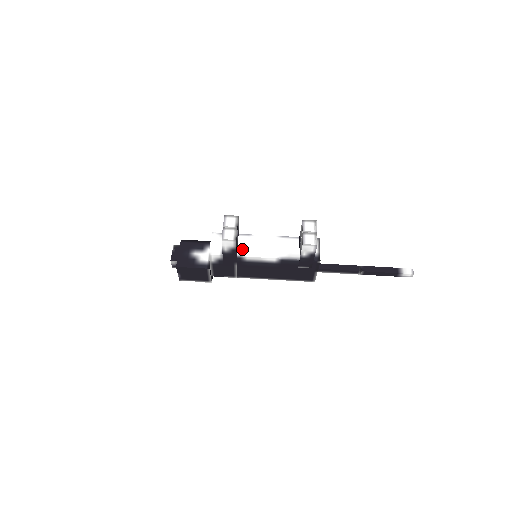
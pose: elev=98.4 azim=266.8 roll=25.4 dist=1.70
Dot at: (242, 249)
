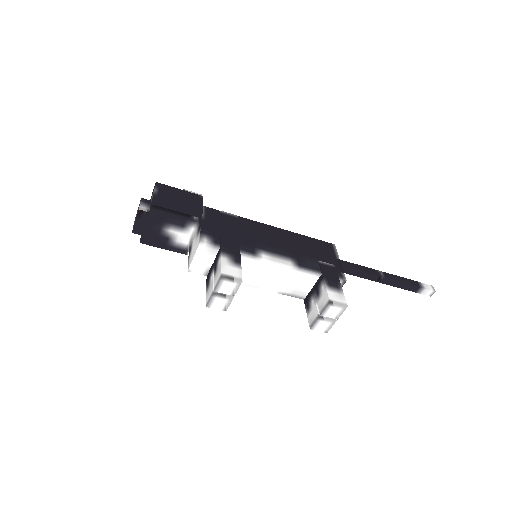
Dot at: occluded
